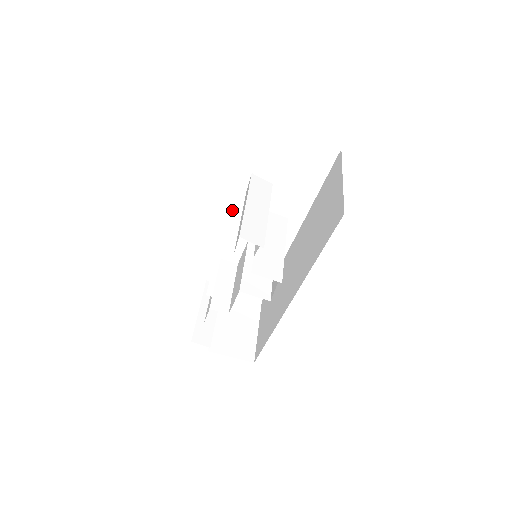
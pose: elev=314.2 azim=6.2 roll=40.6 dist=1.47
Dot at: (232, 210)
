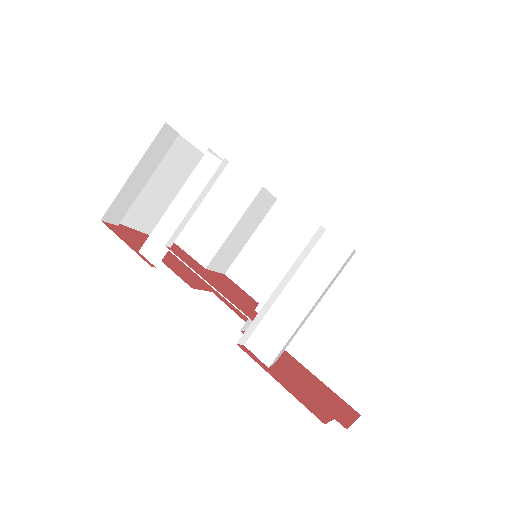
Dot at: (289, 270)
